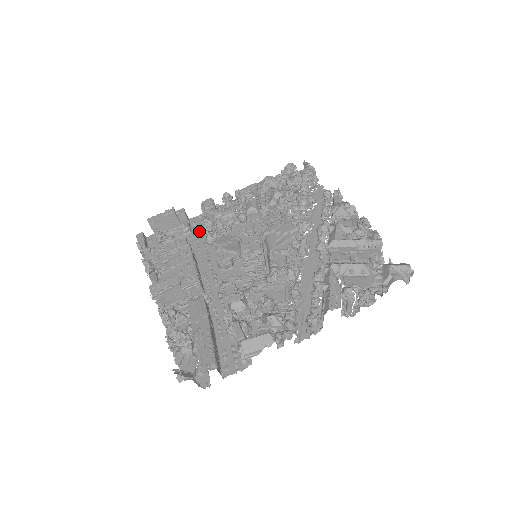
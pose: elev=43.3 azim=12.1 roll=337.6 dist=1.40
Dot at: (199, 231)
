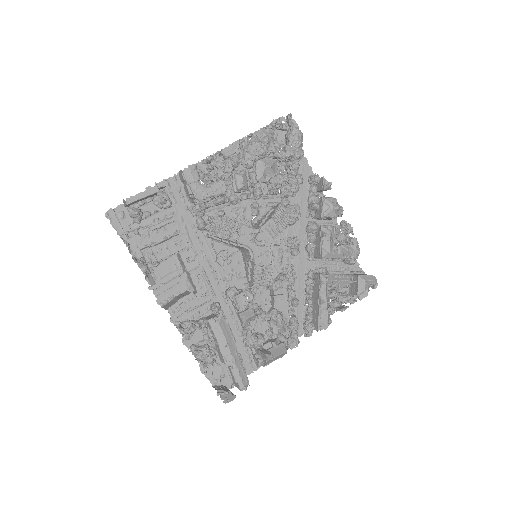
Dot at: (180, 205)
